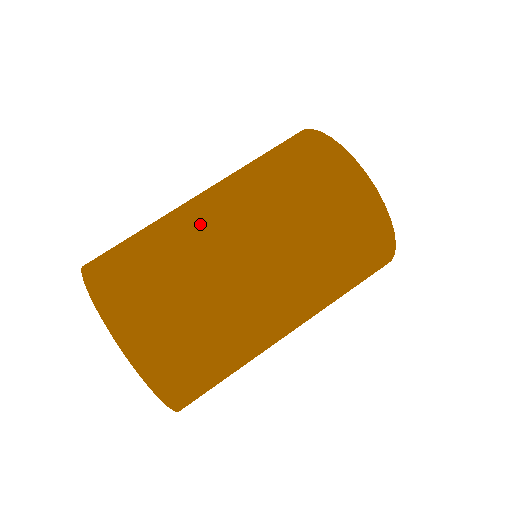
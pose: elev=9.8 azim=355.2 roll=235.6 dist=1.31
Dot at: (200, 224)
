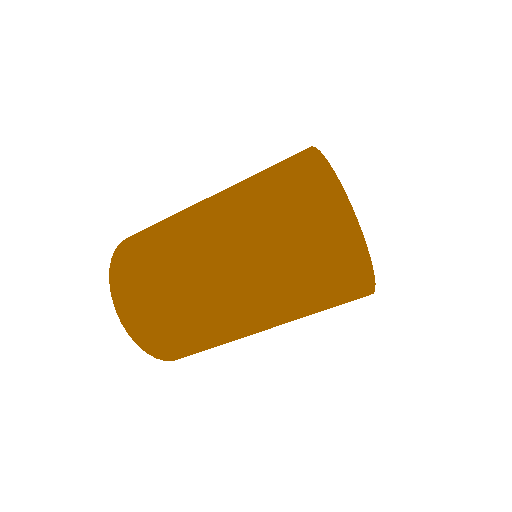
Dot at: (192, 207)
